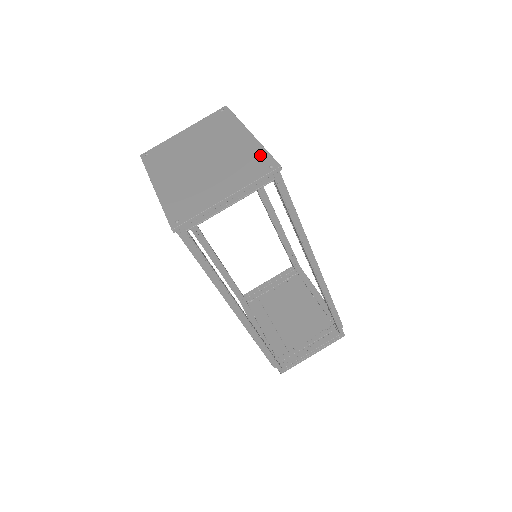
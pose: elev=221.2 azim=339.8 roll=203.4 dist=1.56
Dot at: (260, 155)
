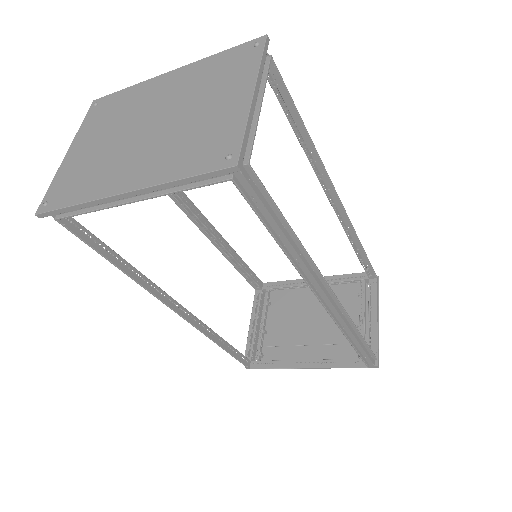
Dot at: (223, 57)
